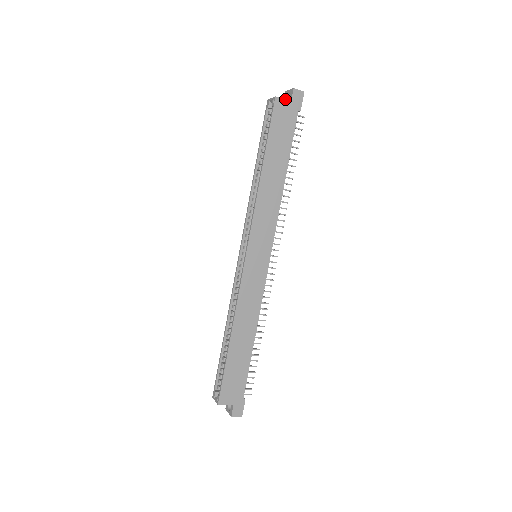
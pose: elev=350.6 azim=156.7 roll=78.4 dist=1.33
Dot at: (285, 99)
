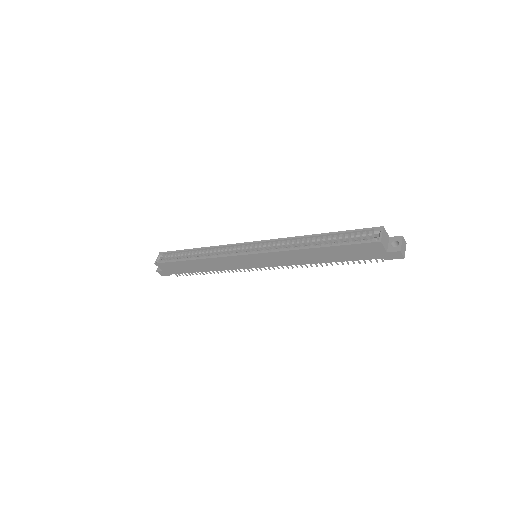
Dot at: (393, 240)
